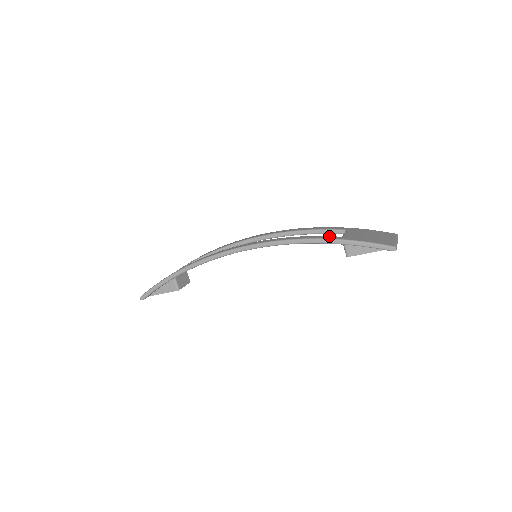
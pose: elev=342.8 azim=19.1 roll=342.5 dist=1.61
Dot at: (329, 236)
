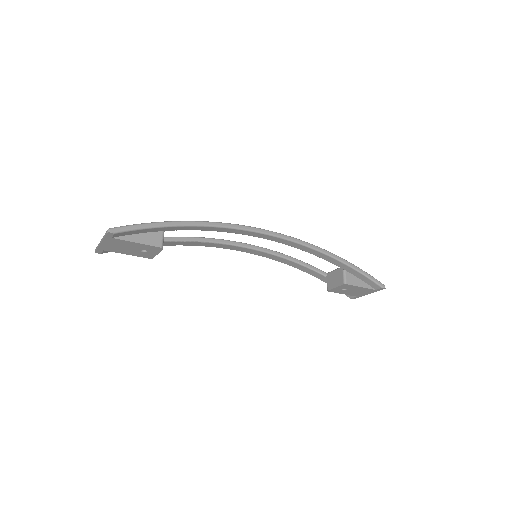
Dot at: occluded
